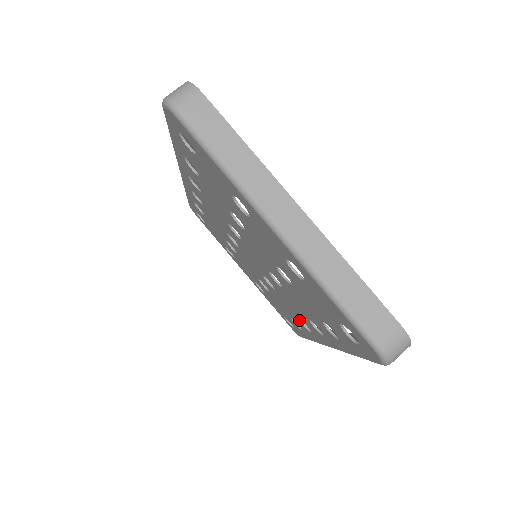
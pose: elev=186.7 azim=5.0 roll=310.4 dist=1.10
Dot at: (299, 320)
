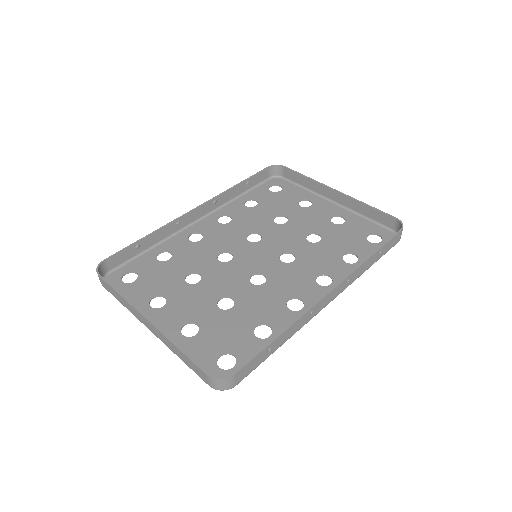
Dot at: (324, 274)
